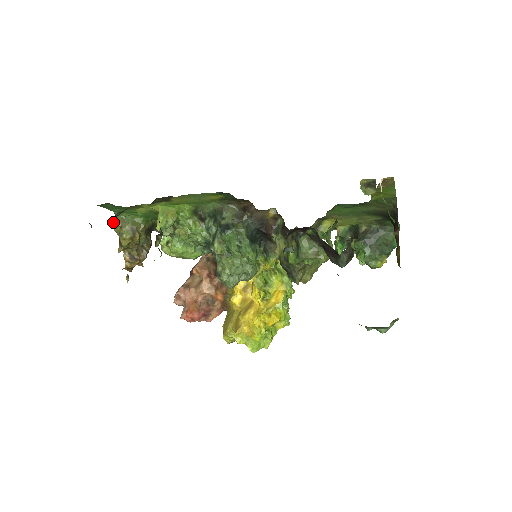
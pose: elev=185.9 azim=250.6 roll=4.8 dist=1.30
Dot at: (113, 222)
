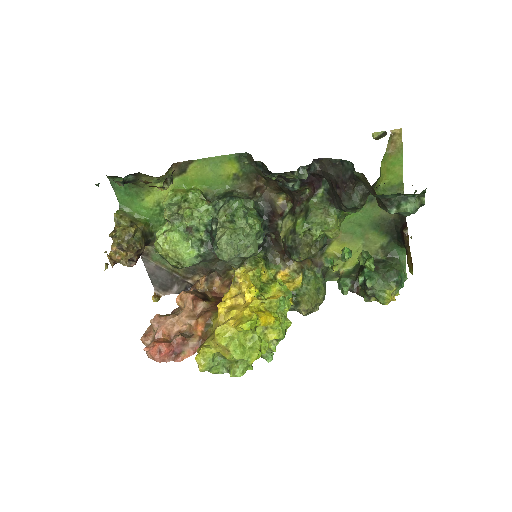
Dot at: (123, 182)
